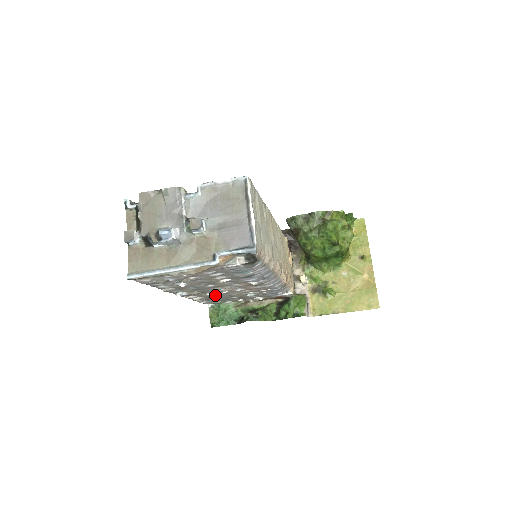
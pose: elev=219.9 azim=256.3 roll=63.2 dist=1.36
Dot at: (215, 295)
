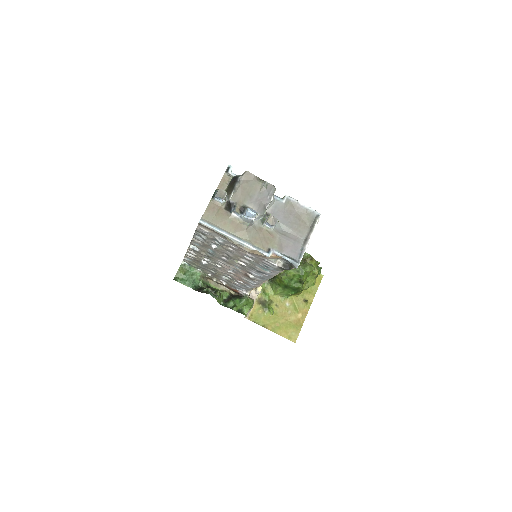
Dot at: (206, 262)
